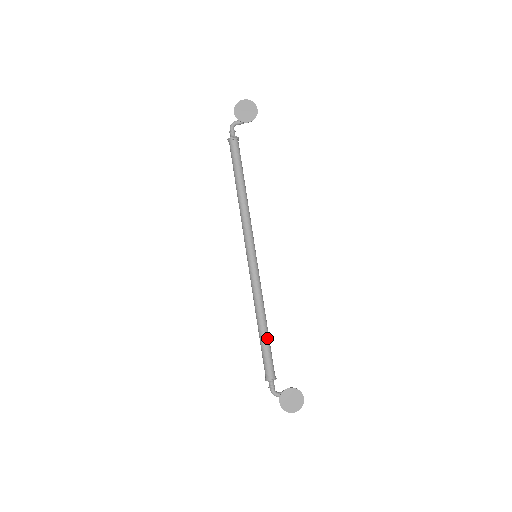
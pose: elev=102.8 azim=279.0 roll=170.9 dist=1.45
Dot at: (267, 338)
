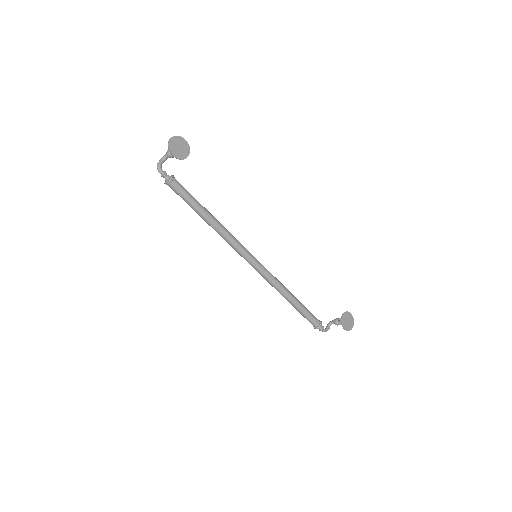
Dot at: (300, 303)
